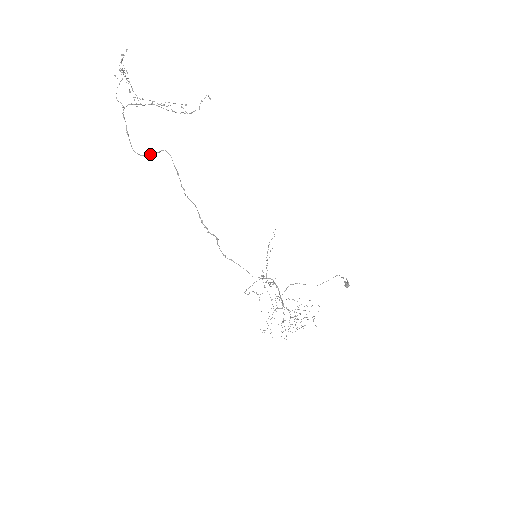
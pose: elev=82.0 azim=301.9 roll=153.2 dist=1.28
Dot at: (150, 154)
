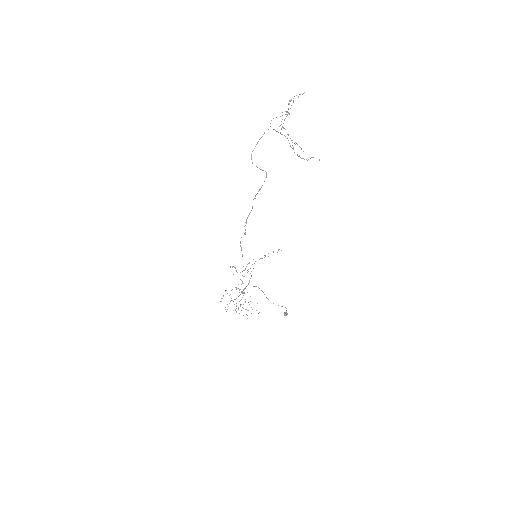
Dot at: (257, 167)
